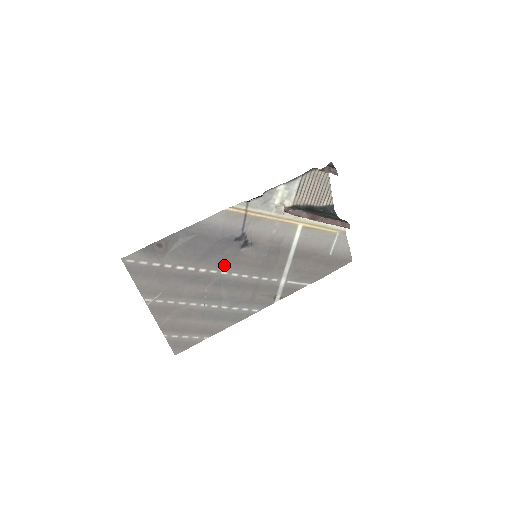
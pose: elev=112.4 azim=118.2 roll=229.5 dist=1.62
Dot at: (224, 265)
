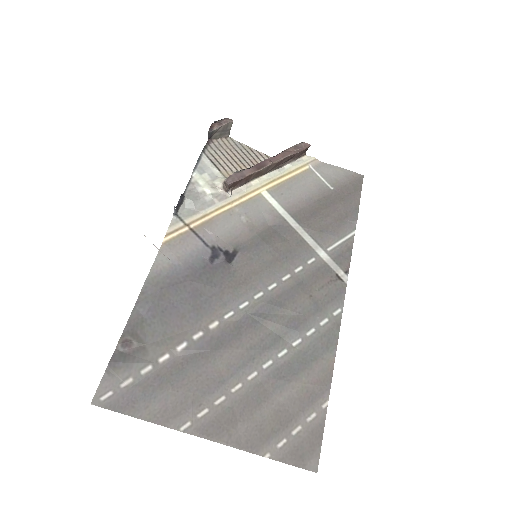
Dot at: (232, 297)
